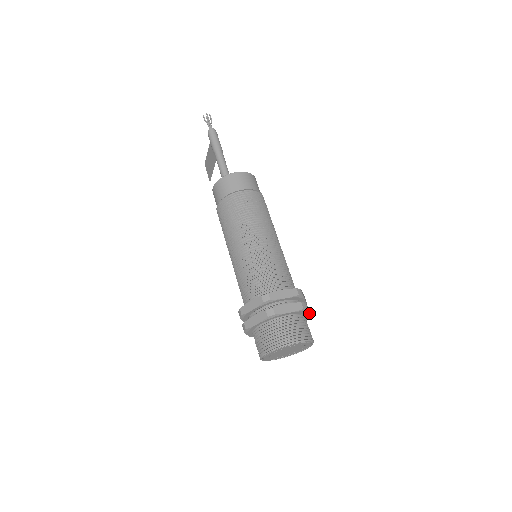
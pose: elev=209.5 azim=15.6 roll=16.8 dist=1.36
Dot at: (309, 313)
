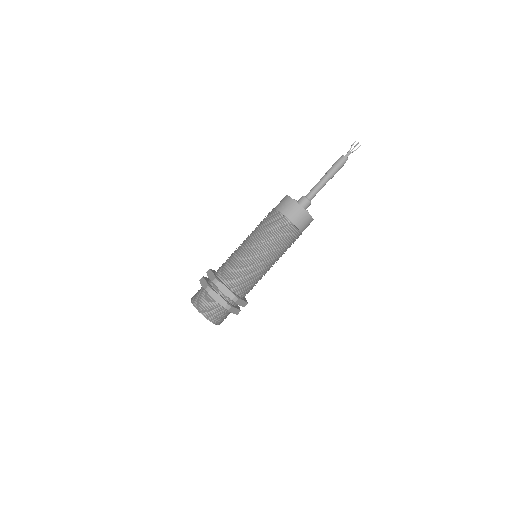
Dot at: (231, 312)
